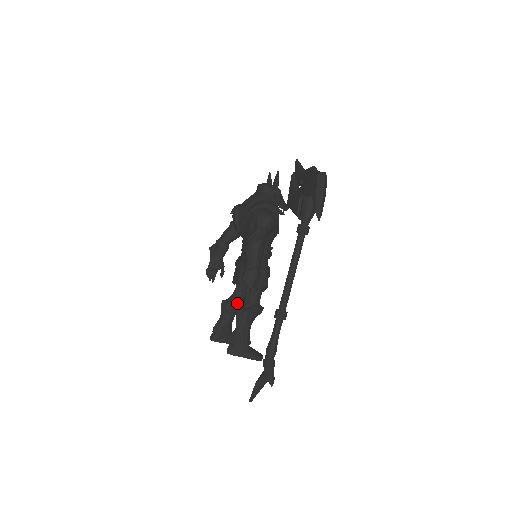
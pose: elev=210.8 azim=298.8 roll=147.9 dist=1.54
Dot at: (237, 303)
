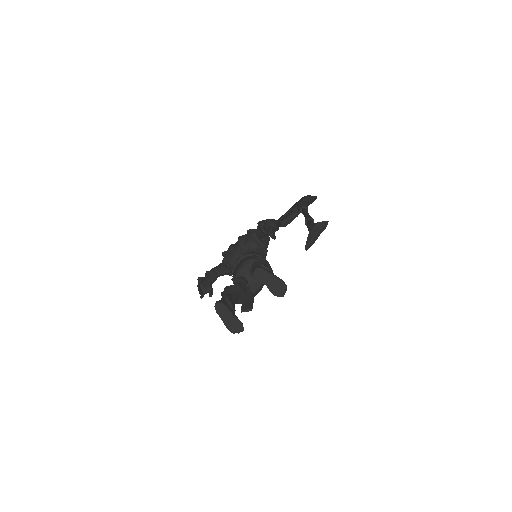
Dot at: occluded
